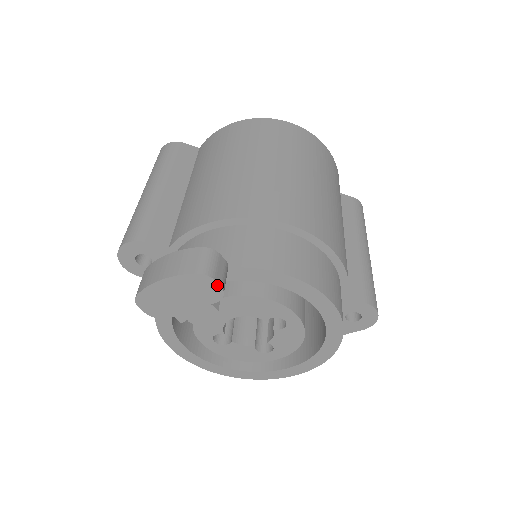
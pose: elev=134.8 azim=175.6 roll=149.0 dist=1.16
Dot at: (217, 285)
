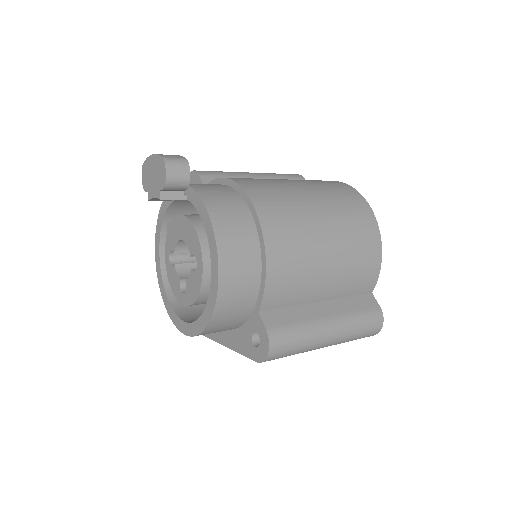
Dot at: (165, 173)
